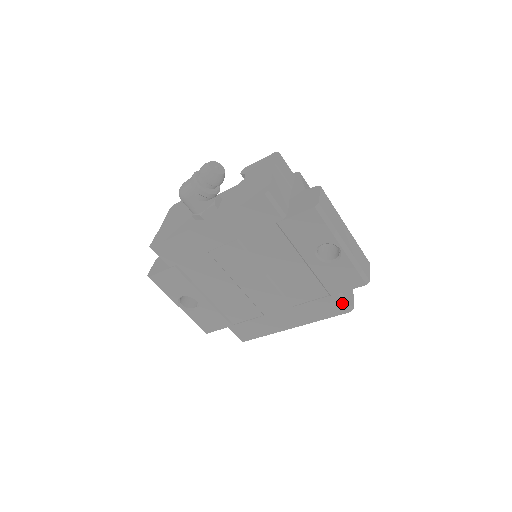
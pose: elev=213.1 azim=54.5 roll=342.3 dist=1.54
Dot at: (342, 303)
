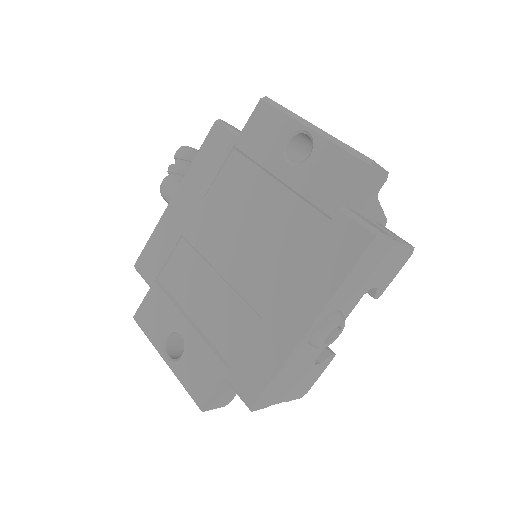
Dot at: (355, 225)
